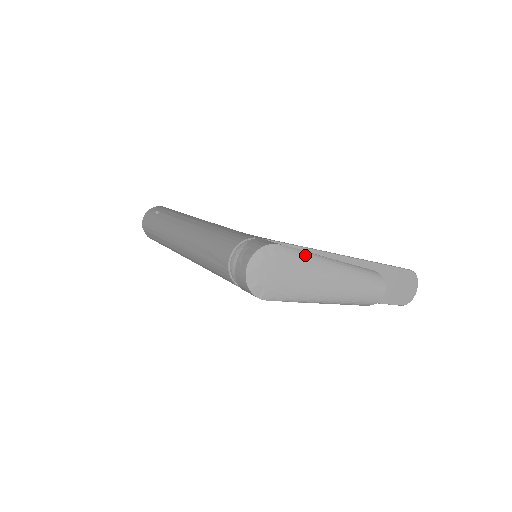
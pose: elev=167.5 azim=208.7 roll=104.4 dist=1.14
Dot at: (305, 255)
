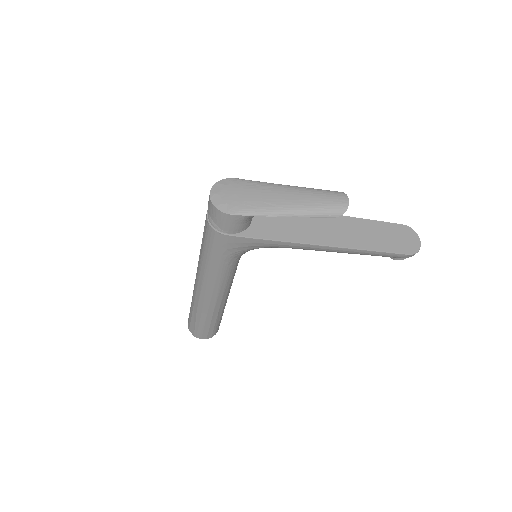
Dot at: (260, 182)
